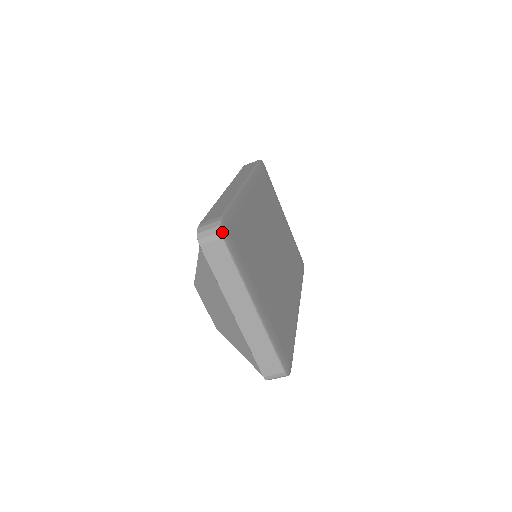
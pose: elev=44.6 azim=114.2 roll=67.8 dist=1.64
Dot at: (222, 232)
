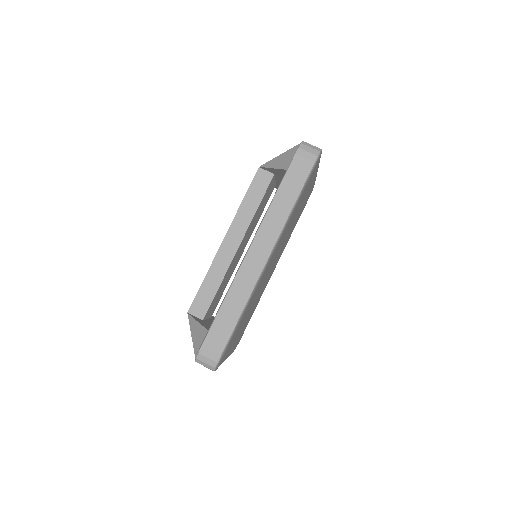
Dot at: occluded
